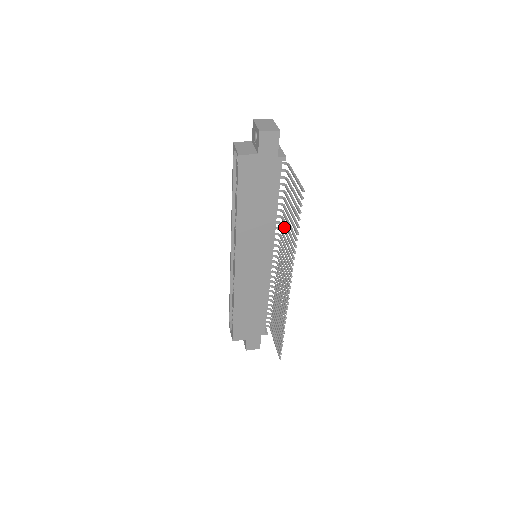
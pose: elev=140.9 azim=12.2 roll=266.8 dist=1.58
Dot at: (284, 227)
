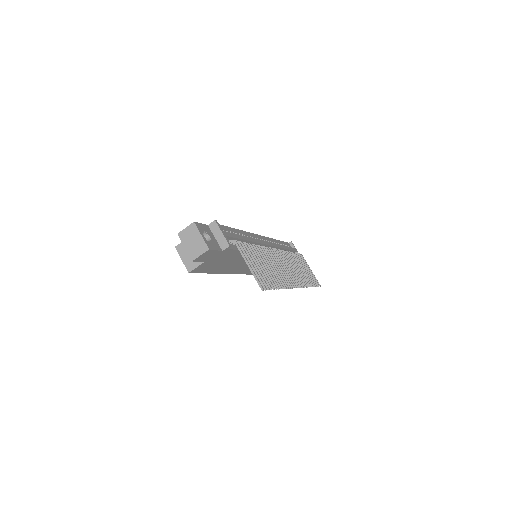
Dot at: (265, 253)
